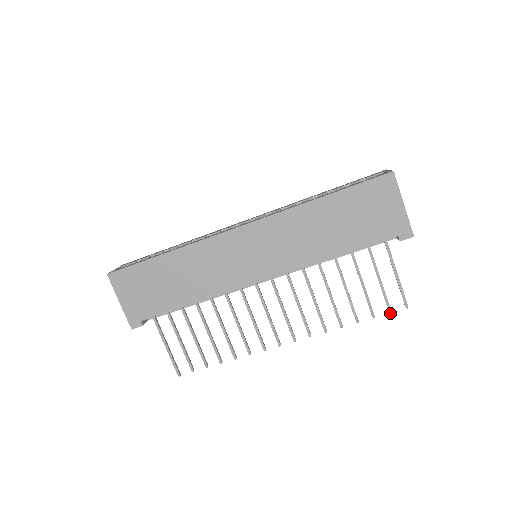
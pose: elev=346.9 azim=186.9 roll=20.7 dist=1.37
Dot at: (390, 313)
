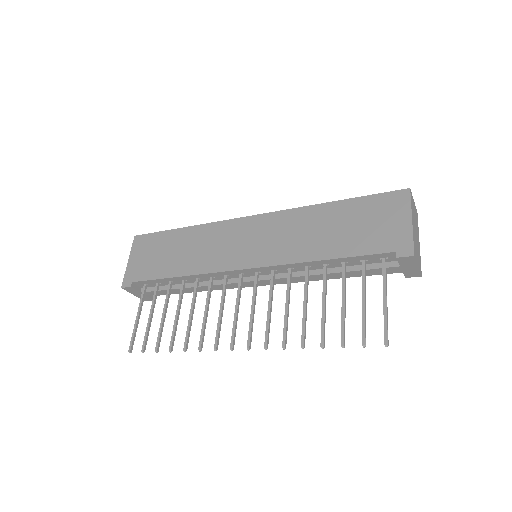
Dot at: (363, 347)
